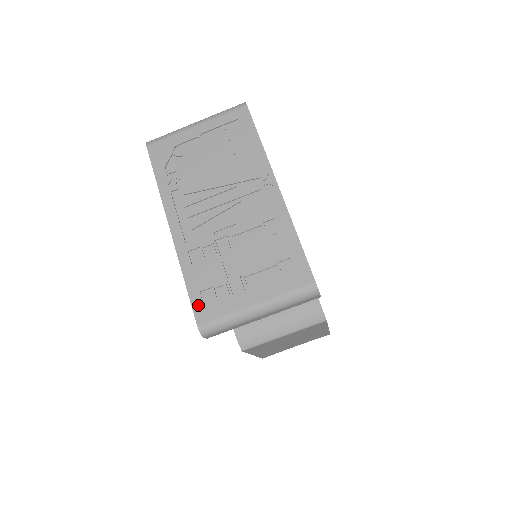
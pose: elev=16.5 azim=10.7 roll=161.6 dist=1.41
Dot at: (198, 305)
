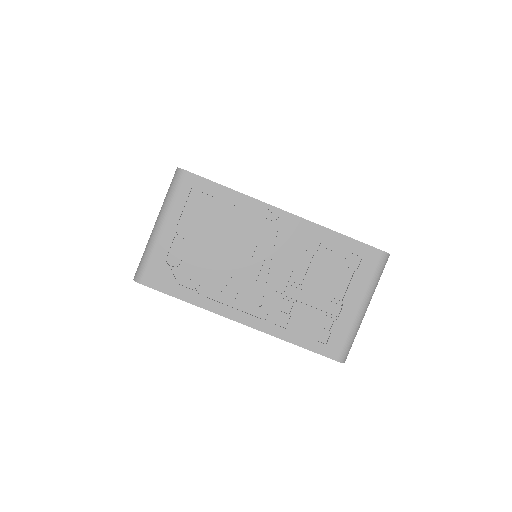
Dot at: (323, 349)
